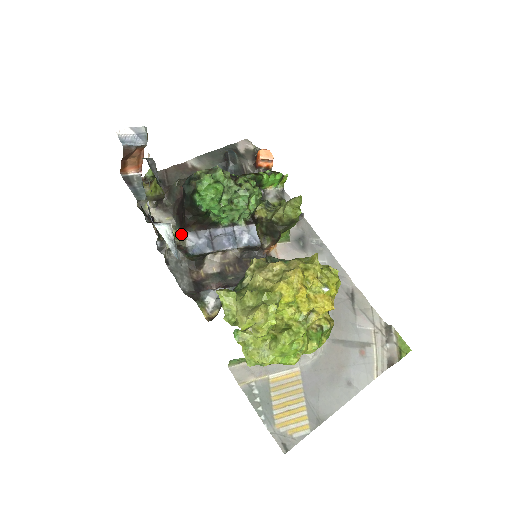
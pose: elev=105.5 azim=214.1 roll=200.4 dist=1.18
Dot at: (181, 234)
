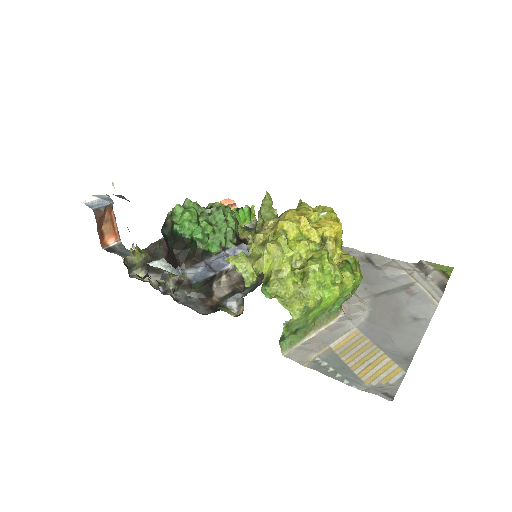
Dot at: occluded
